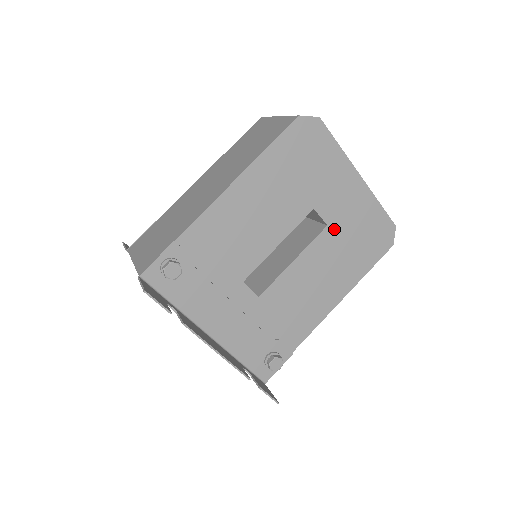
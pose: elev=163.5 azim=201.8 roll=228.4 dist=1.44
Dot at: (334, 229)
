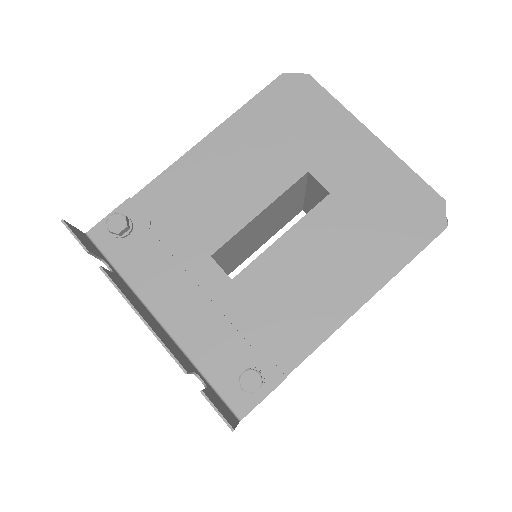
Dot at: (341, 198)
